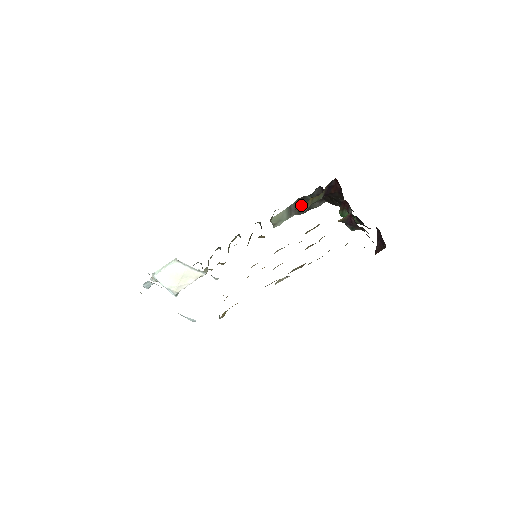
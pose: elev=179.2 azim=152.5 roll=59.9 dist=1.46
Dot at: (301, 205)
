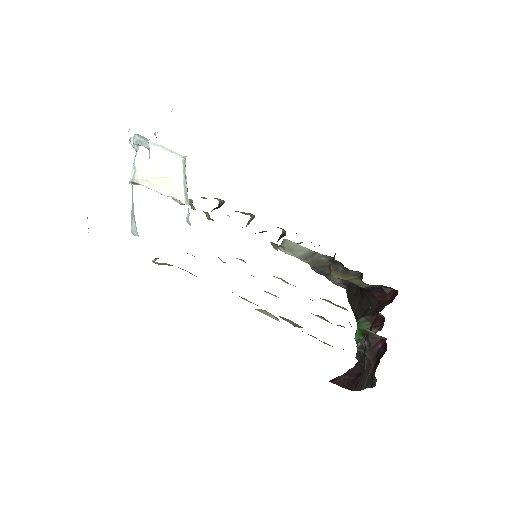
Dot at: (325, 264)
